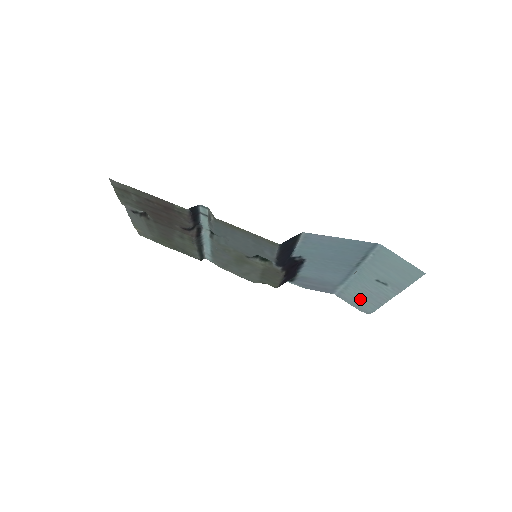
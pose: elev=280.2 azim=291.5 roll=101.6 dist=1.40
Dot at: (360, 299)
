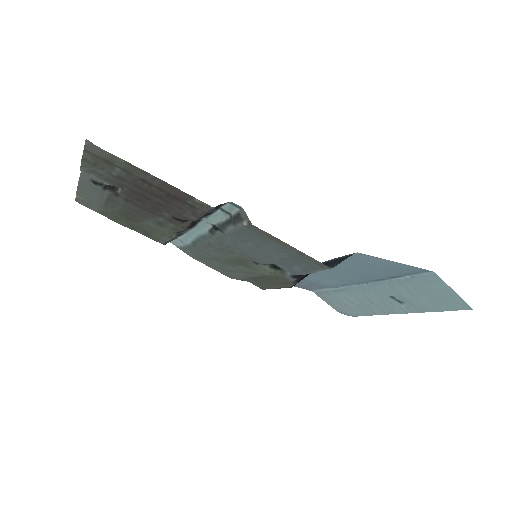
Dot at: (348, 303)
